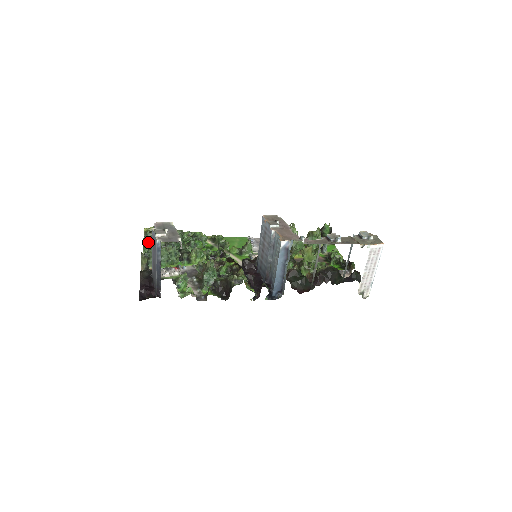
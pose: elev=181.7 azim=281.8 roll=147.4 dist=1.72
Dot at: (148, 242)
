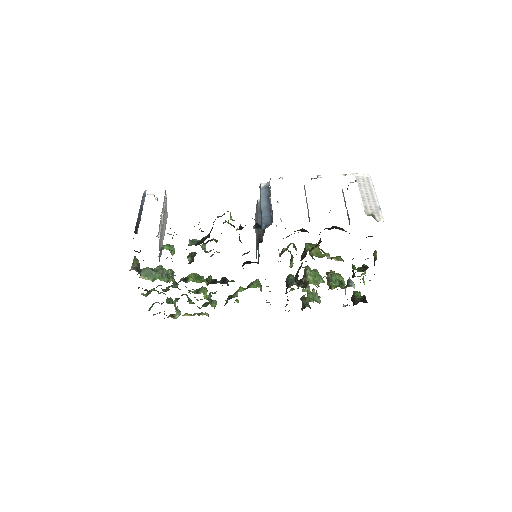
Dot at: (150, 290)
